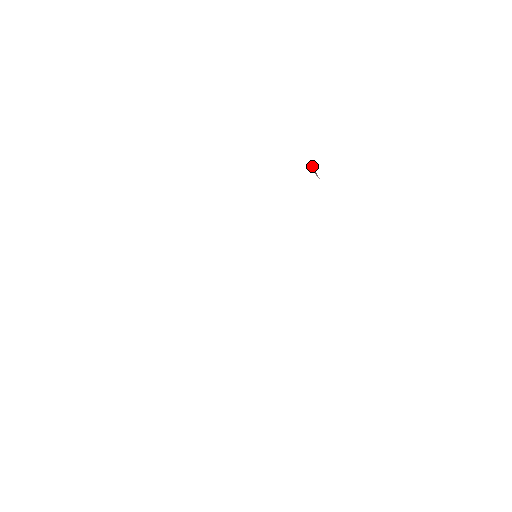
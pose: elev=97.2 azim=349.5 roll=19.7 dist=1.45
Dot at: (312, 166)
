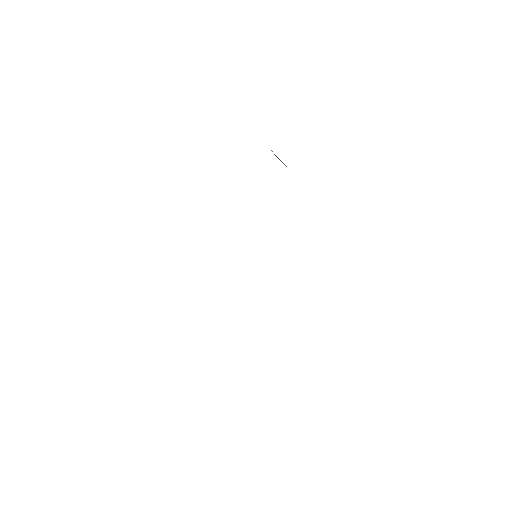
Dot at: occluded
